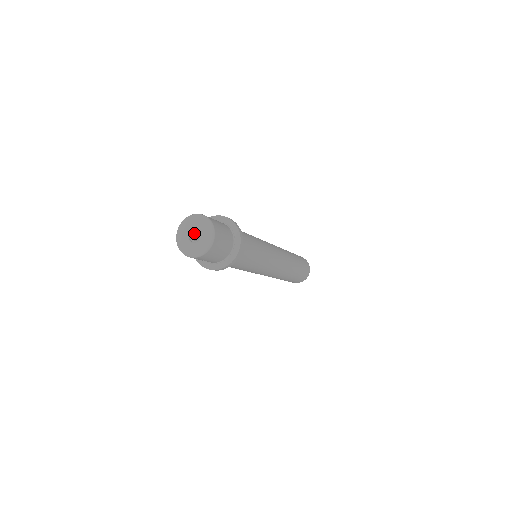
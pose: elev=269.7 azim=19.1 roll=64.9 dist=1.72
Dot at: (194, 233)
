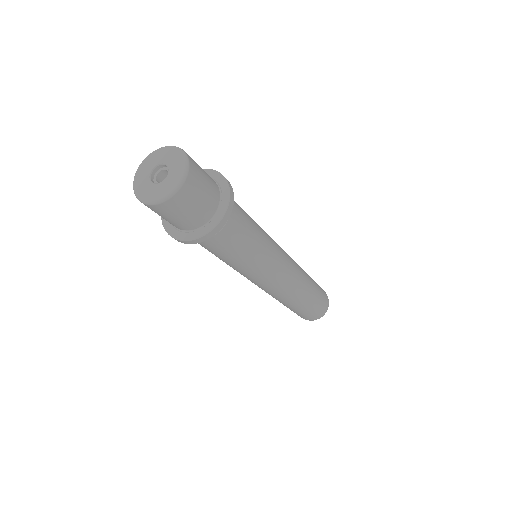
Dot at: (166, 171)
